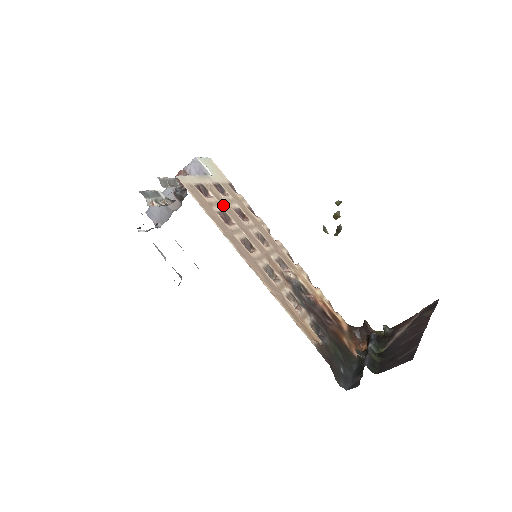
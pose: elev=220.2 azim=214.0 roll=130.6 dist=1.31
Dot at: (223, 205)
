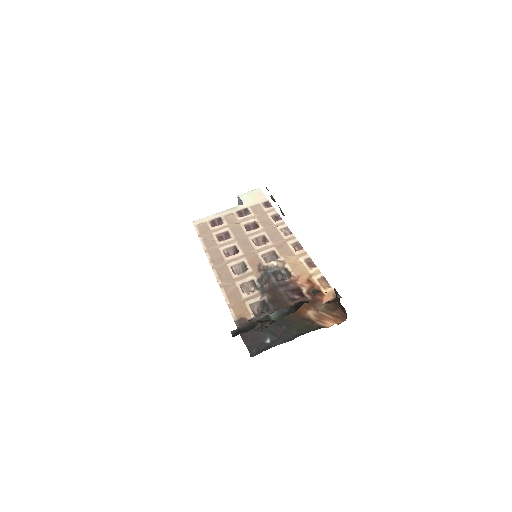
Dot at: (231, 226)
